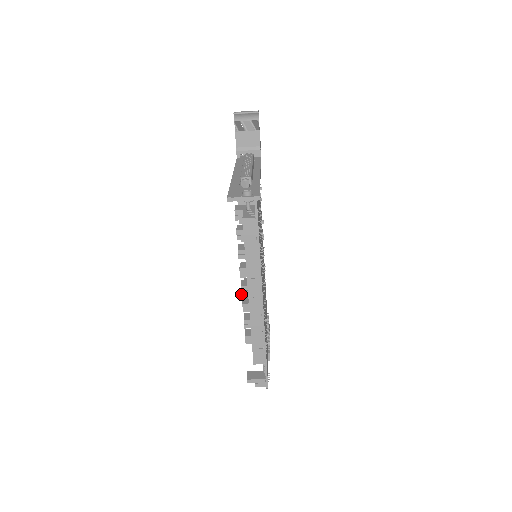
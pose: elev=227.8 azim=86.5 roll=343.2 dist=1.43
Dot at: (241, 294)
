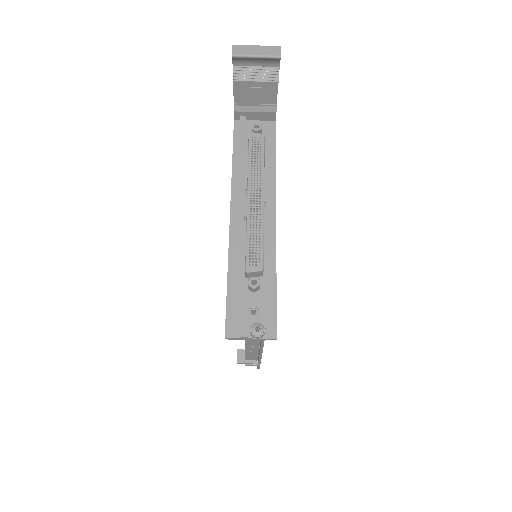
Dot at: occluded
